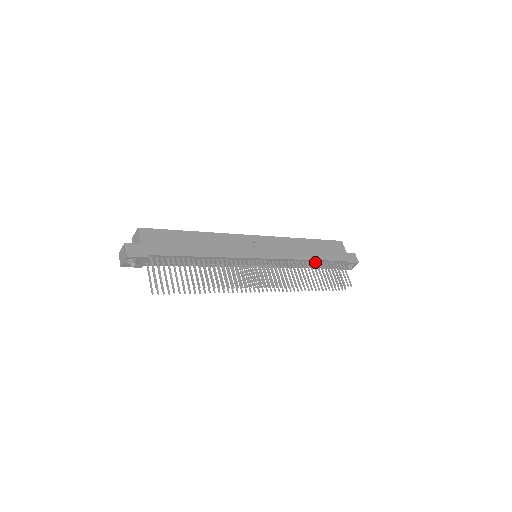
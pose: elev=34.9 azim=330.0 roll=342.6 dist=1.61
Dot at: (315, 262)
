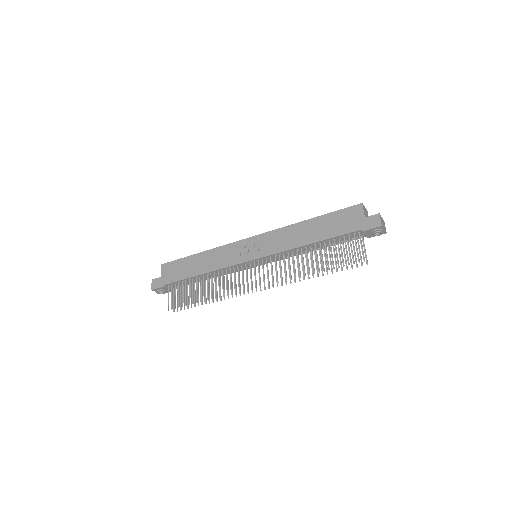
Dot at: (319, 243)
